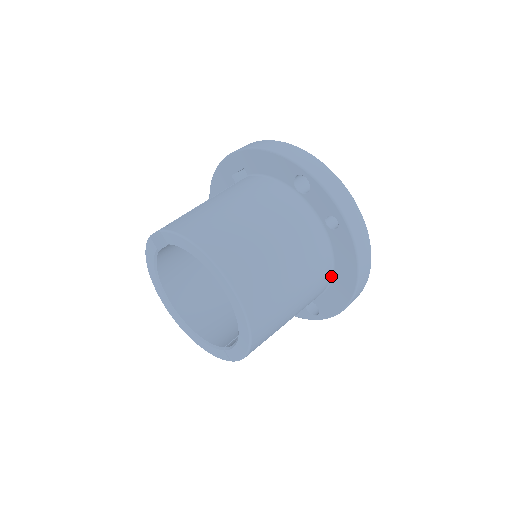
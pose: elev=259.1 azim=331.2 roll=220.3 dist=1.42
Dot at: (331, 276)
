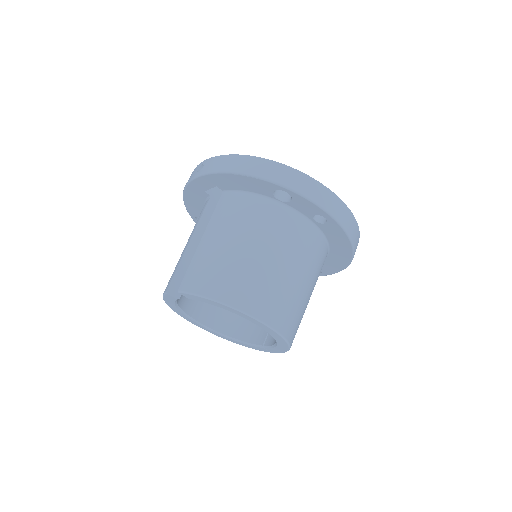
Dot at: (328, 252)
